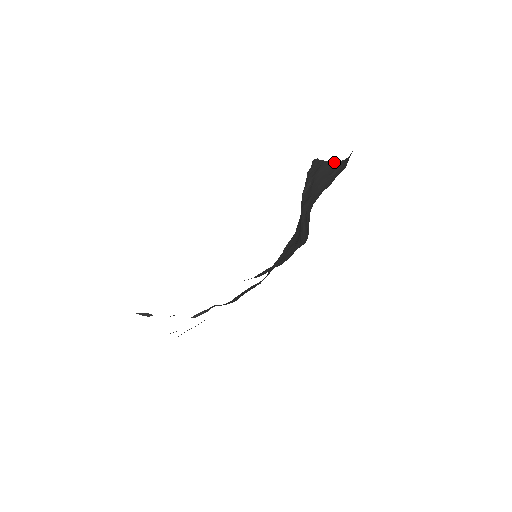
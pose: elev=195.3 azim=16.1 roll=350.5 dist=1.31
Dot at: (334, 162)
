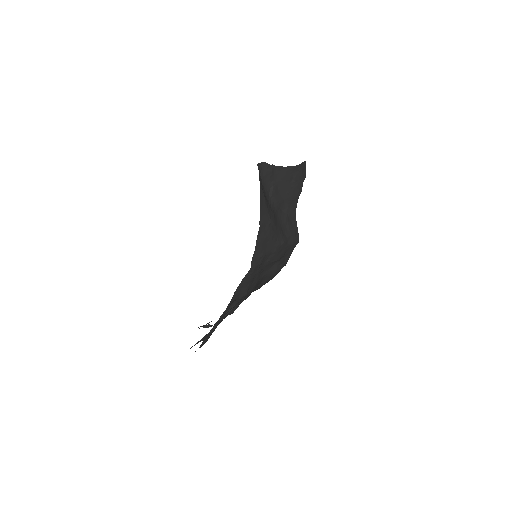
Dot at: (286, 167)
